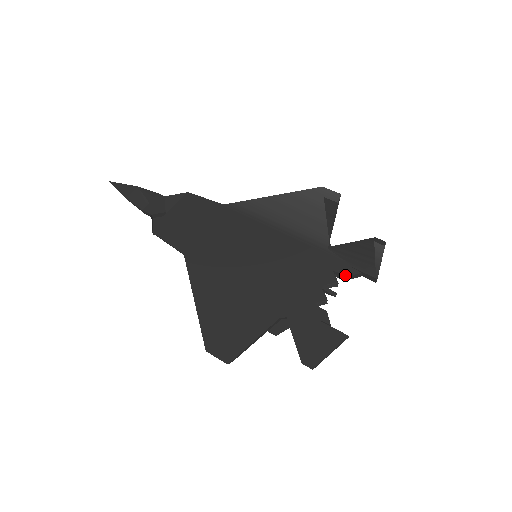
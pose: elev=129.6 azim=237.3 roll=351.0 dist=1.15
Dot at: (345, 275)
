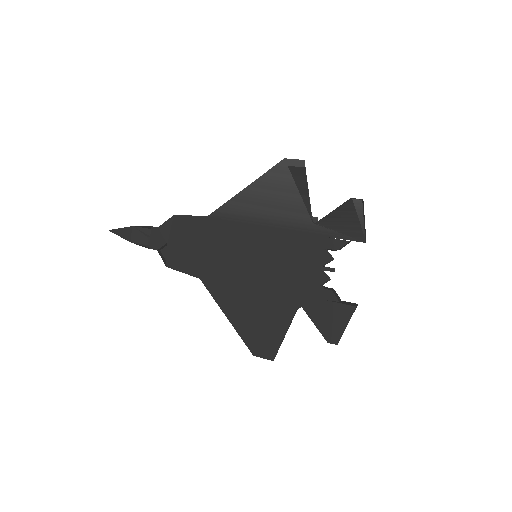
Dot at: (336, 249)
